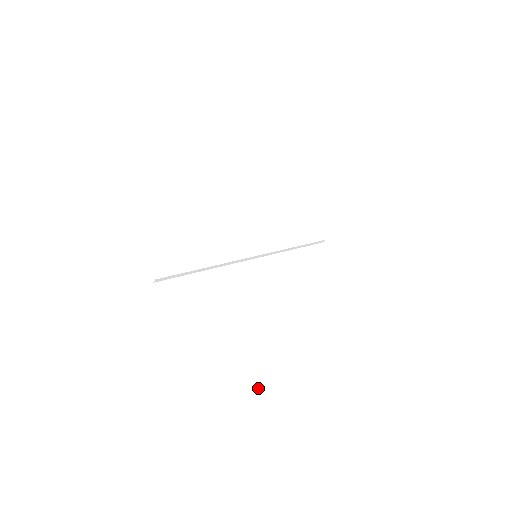
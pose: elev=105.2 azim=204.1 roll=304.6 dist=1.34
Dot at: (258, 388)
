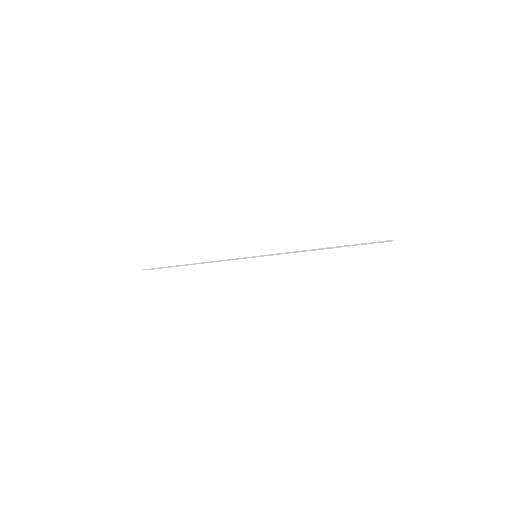
Dot at: (206, 399)
